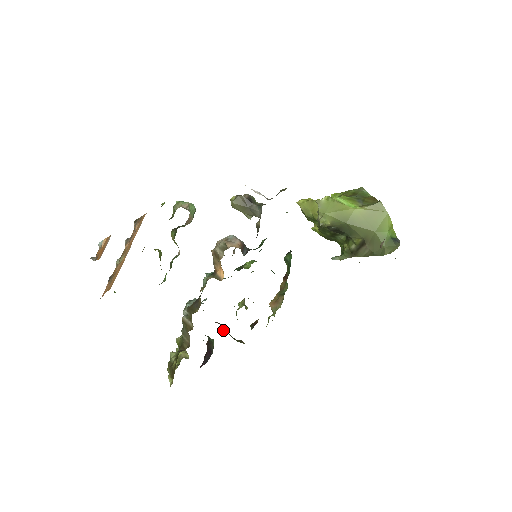
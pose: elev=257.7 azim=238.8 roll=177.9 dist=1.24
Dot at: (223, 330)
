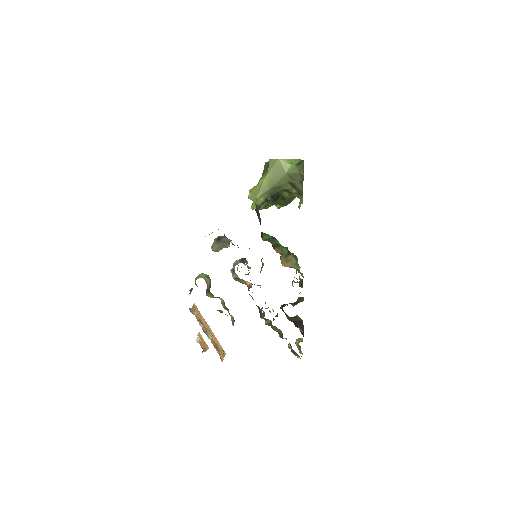
Dot at: occluded
